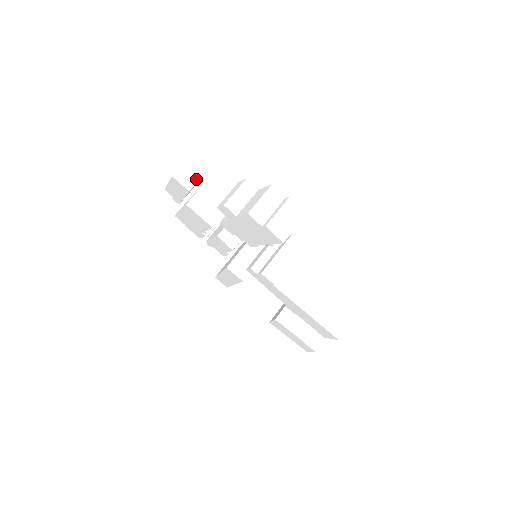
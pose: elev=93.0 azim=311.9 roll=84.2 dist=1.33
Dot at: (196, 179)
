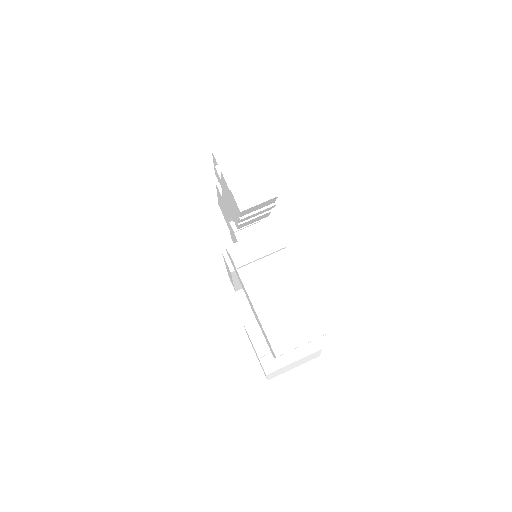
Dot at: occluded
